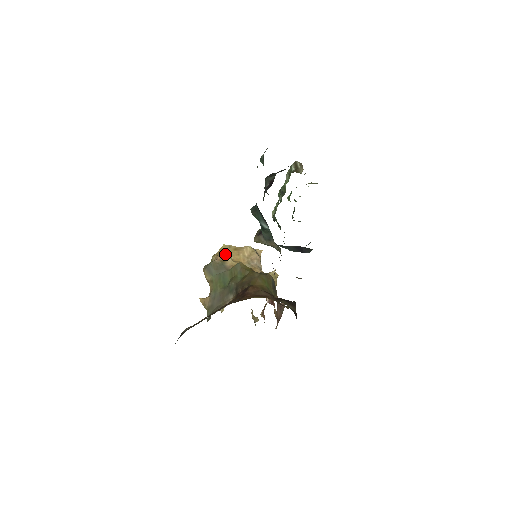
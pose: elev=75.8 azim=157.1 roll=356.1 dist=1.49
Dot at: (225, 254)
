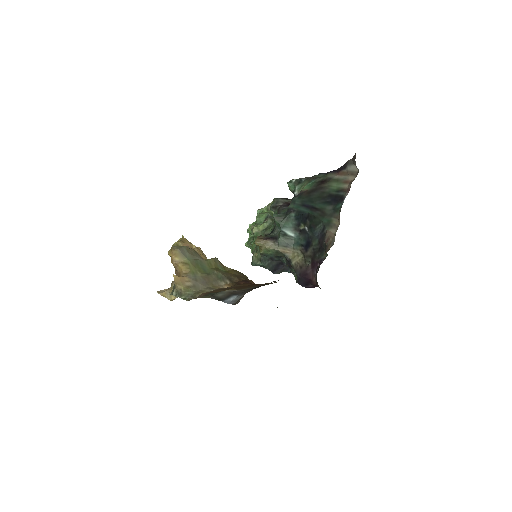
Dot at: (193, 245)
